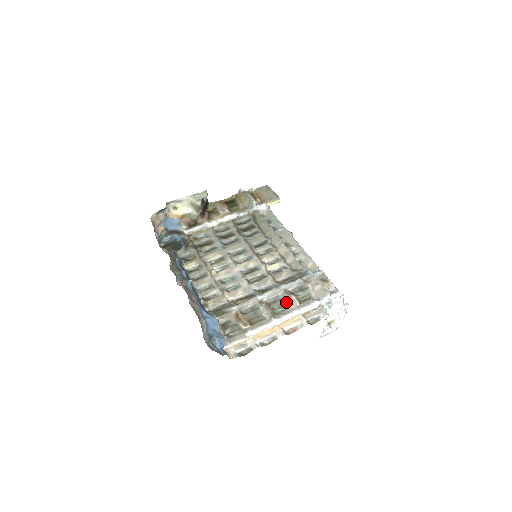
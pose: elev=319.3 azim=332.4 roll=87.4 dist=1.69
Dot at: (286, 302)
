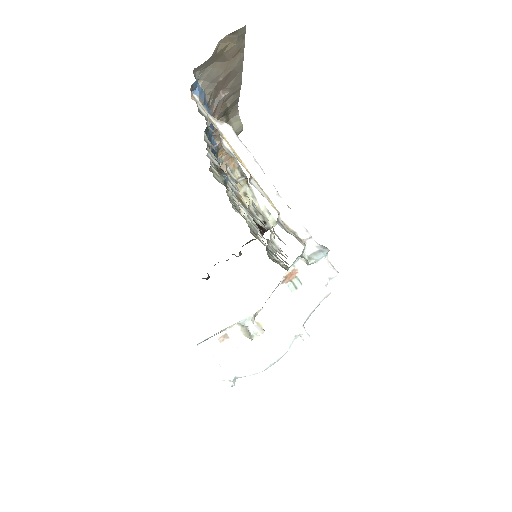
Dot at: occluded
